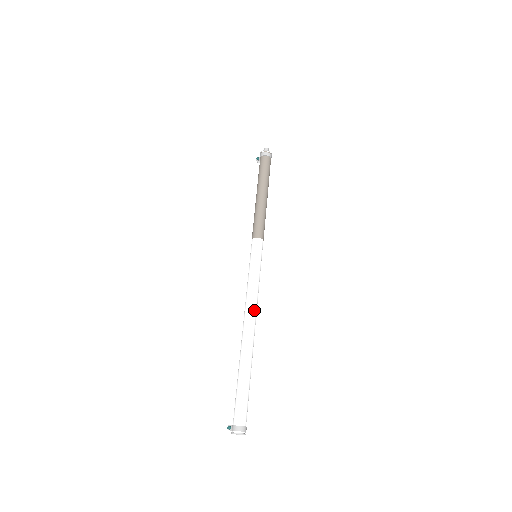
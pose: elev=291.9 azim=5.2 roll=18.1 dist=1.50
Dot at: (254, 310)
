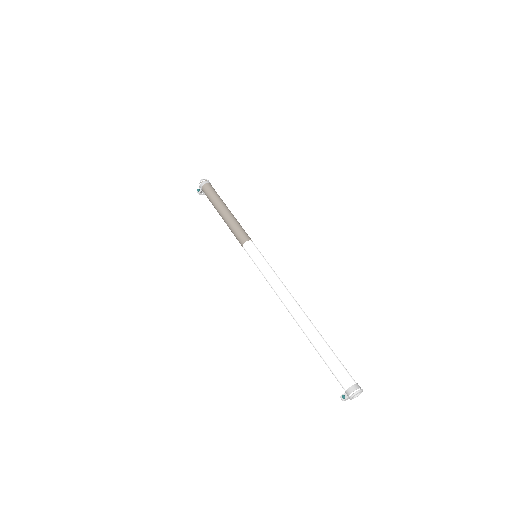
Dot at: (290, 293)
